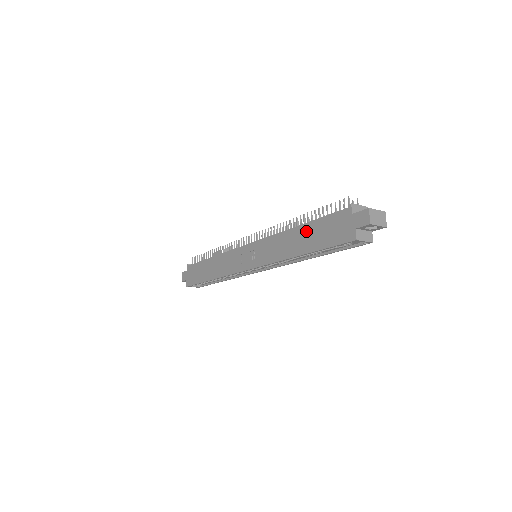
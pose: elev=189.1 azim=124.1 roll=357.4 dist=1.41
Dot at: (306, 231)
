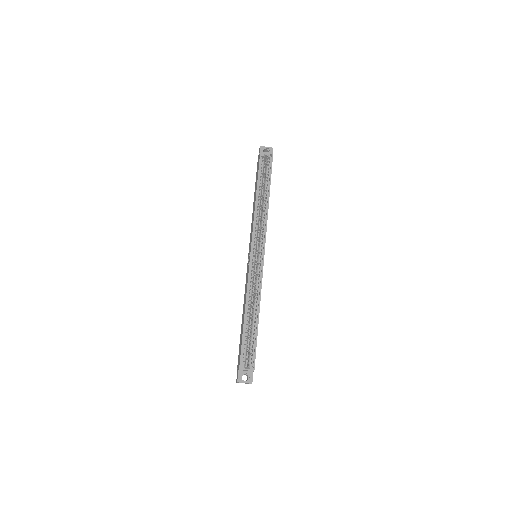
Dot at: occluded
